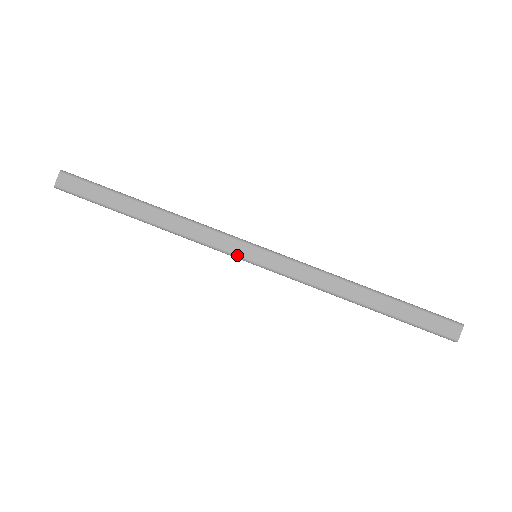
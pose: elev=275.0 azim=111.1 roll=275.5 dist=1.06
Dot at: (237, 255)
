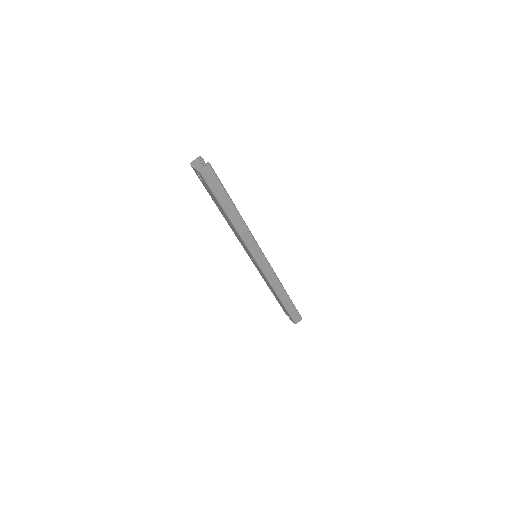
Dot at: (255, 257)
